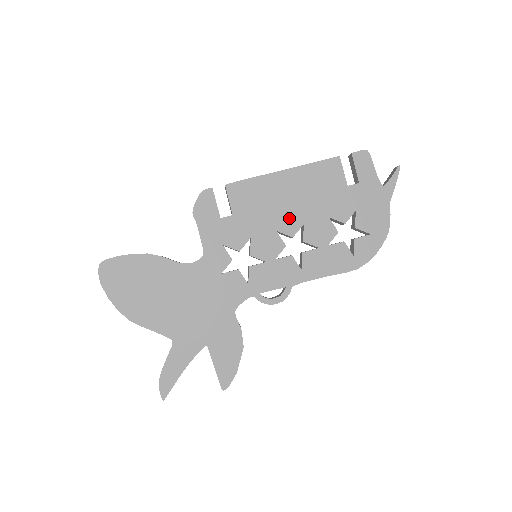
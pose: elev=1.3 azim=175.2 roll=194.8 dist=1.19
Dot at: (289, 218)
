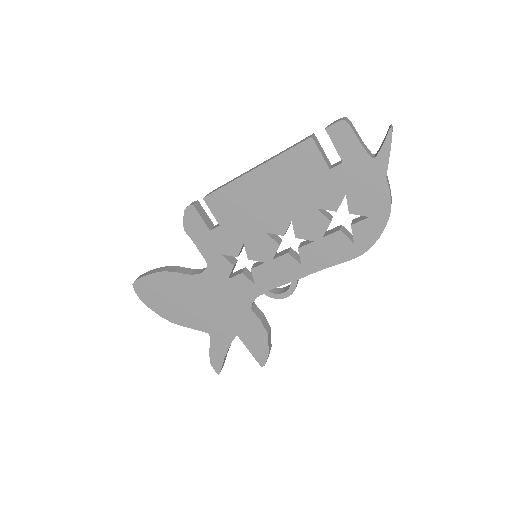
Dot at: (274, 218)
